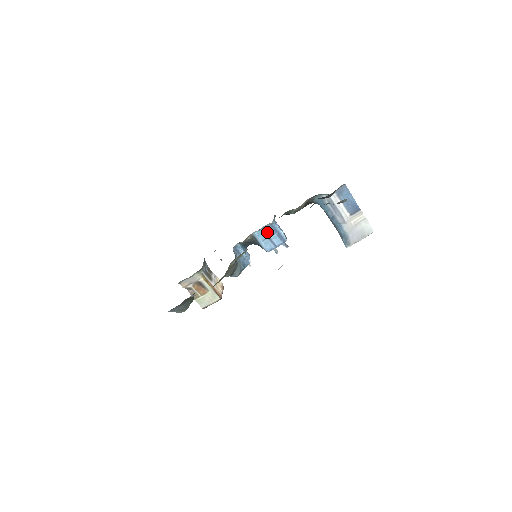
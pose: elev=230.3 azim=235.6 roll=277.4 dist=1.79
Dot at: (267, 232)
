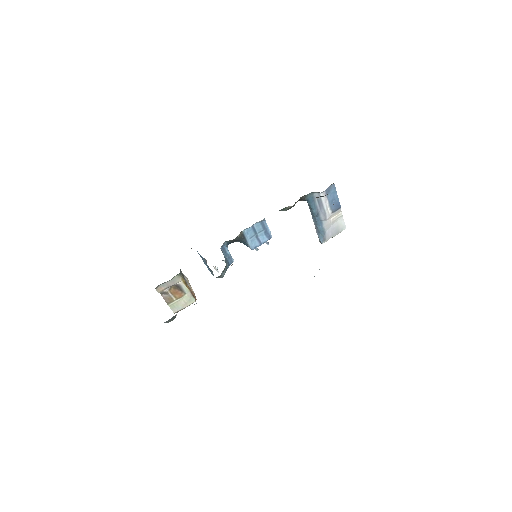
Dot at: (256, 229)
